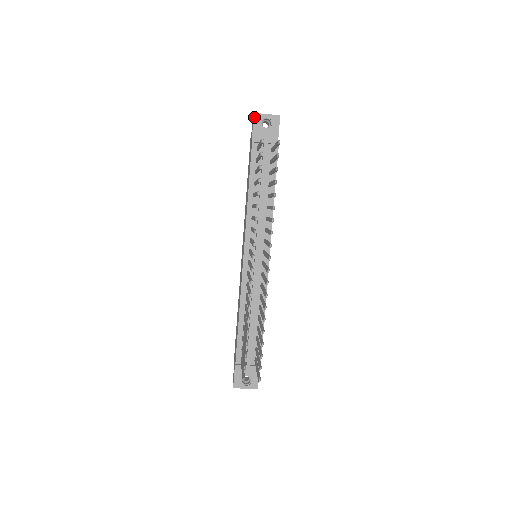
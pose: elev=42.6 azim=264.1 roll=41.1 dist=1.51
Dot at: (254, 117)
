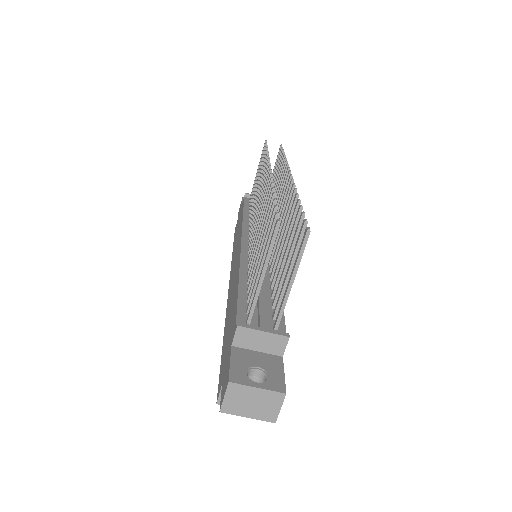
Dot at: (243, 198)
